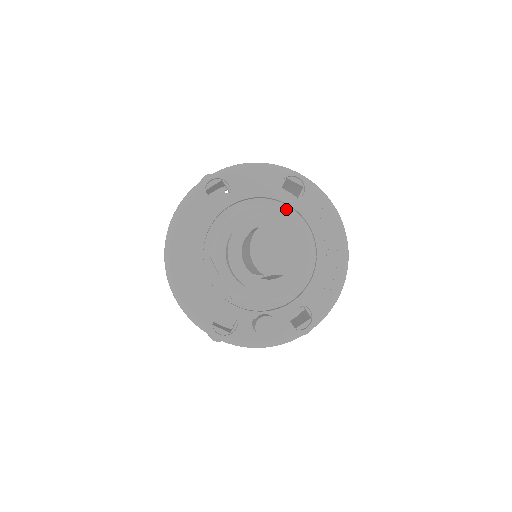
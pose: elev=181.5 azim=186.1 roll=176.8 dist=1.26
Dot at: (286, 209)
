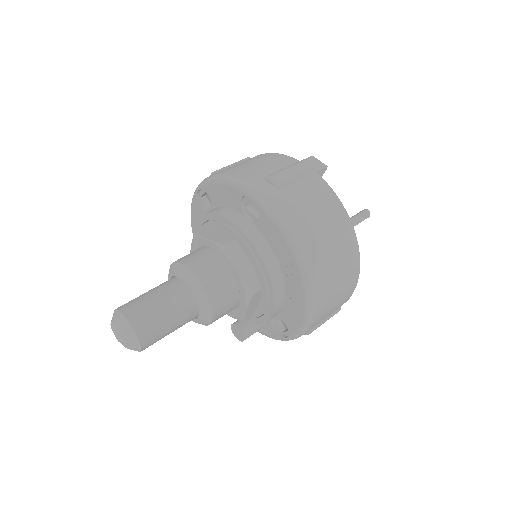
Dot at: (221, 245)
